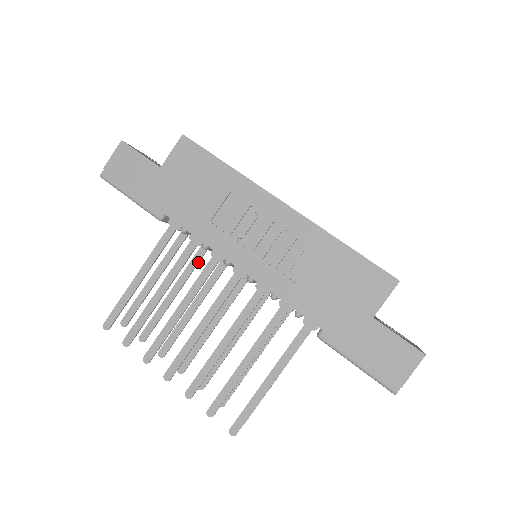
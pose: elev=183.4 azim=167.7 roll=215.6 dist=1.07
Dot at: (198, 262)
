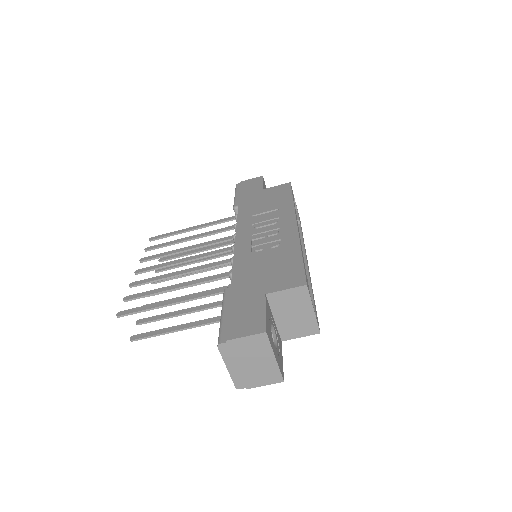
Dot at: (229, 253)
